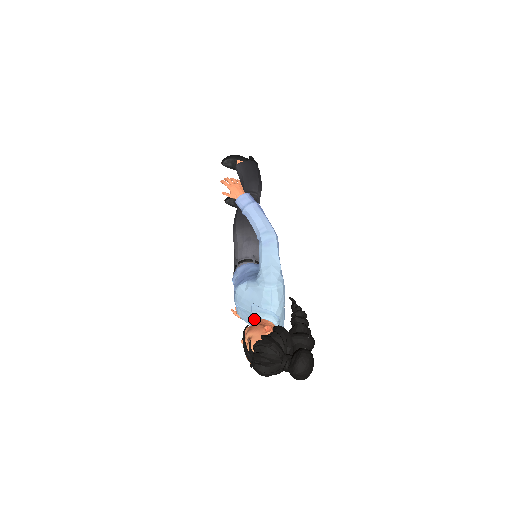
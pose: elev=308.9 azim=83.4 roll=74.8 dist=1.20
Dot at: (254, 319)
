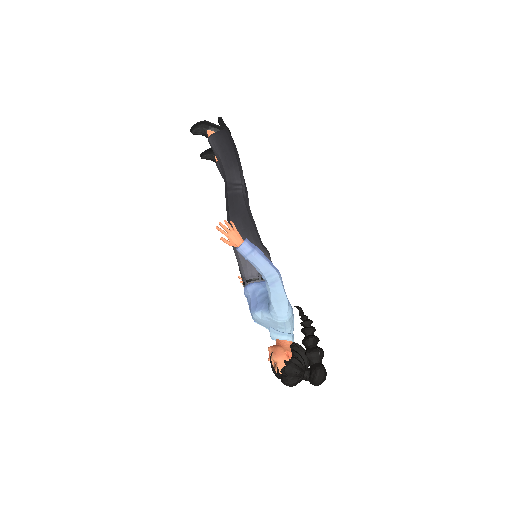
Dot at: (273, 336)
